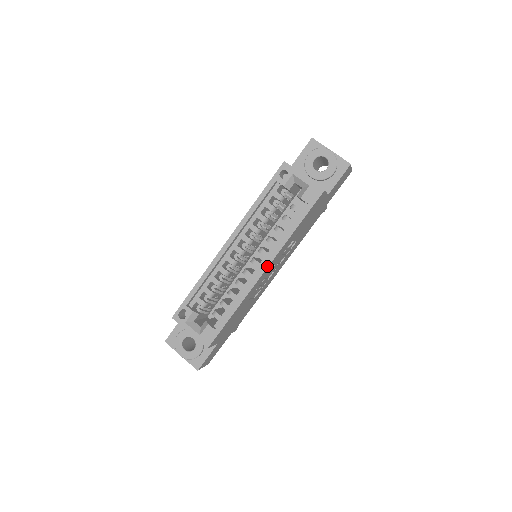
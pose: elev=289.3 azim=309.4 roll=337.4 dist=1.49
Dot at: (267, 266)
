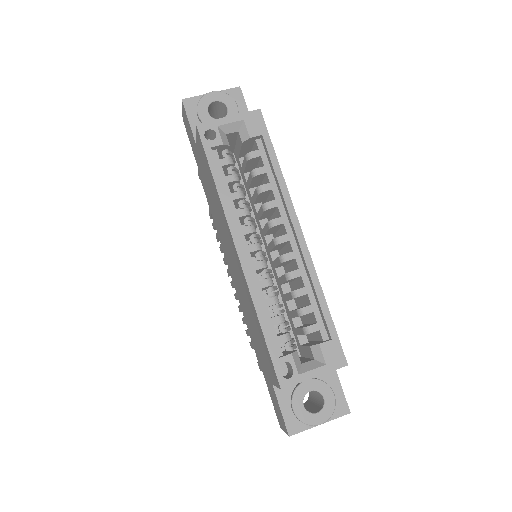
Dot at: (298, 225)
